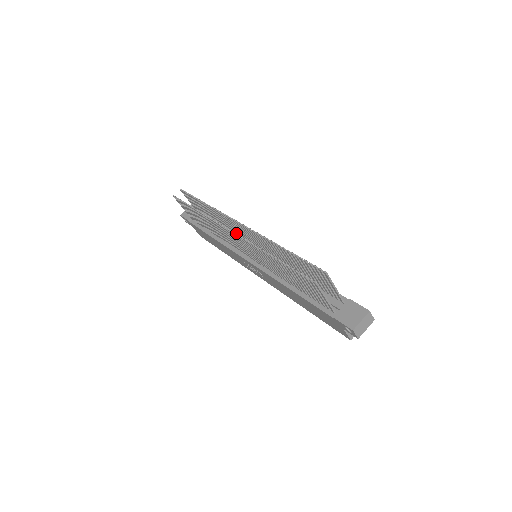
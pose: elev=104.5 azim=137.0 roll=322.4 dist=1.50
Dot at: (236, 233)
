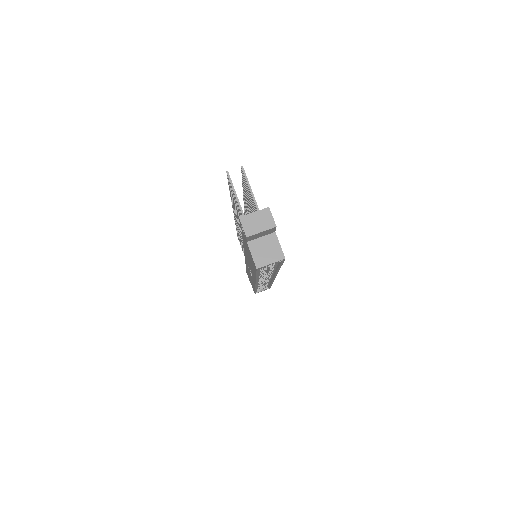
Dot at: occluded
